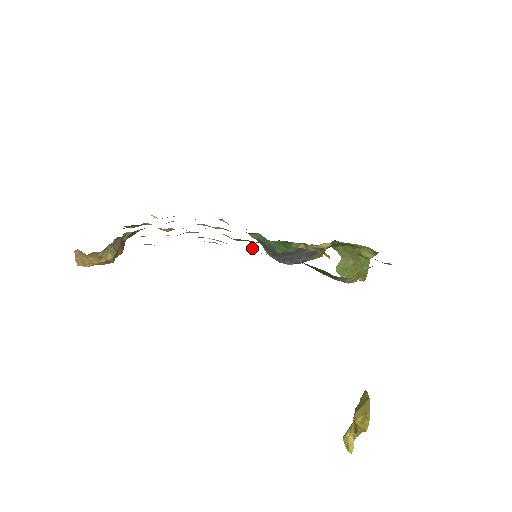
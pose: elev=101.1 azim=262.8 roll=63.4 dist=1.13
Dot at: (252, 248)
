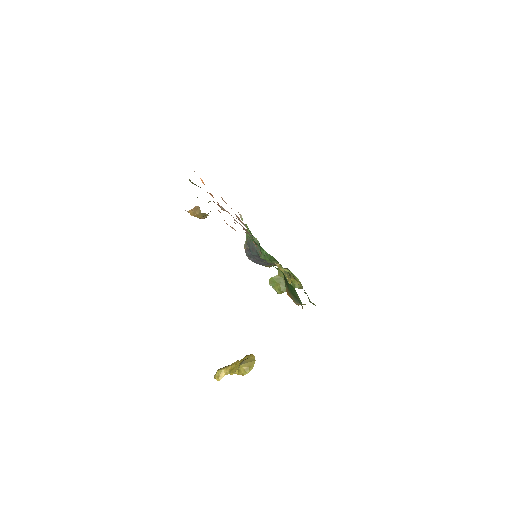
Dot at: (270, 260)
